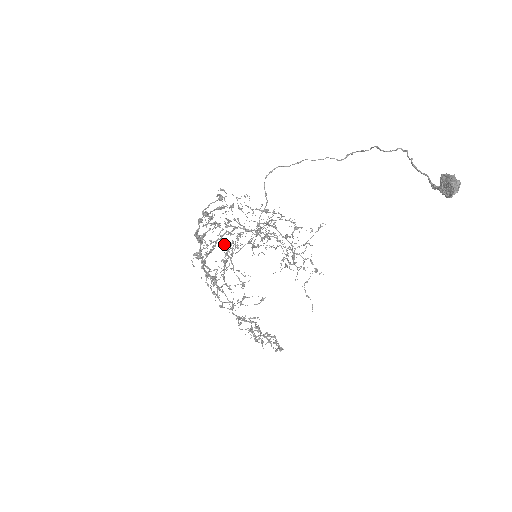
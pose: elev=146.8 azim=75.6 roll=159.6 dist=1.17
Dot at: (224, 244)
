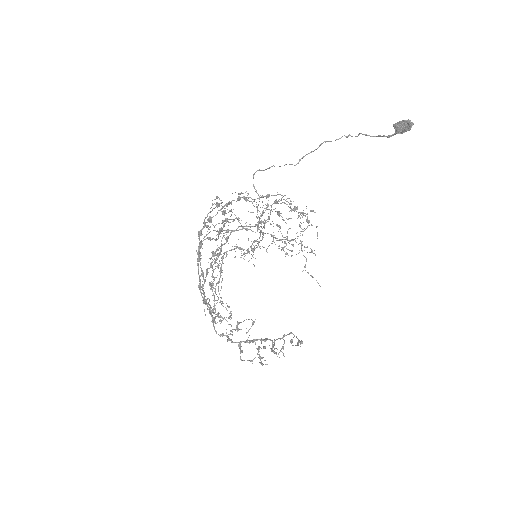
Dot at: (212, 268)
